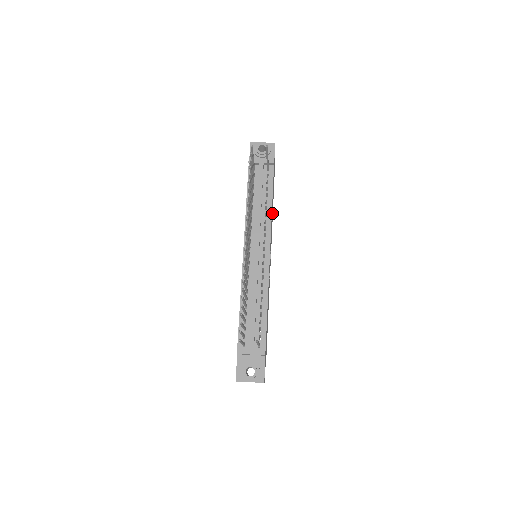
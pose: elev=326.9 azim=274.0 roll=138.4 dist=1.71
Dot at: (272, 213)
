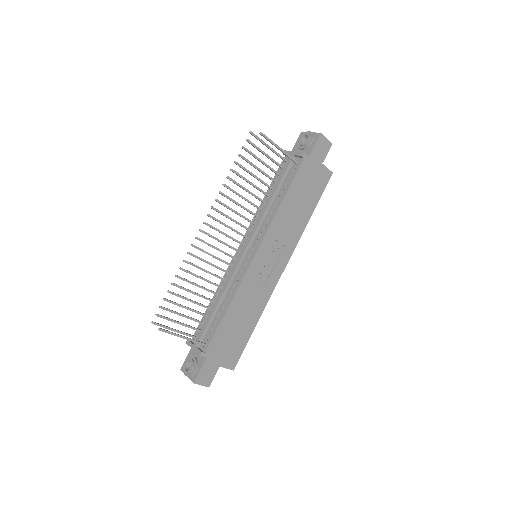
Dot at: (298, 214)
